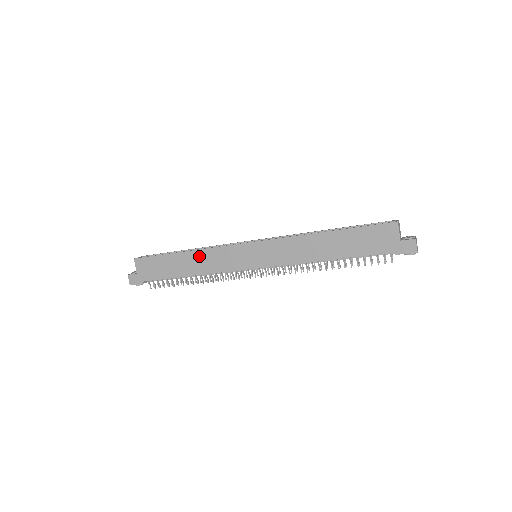
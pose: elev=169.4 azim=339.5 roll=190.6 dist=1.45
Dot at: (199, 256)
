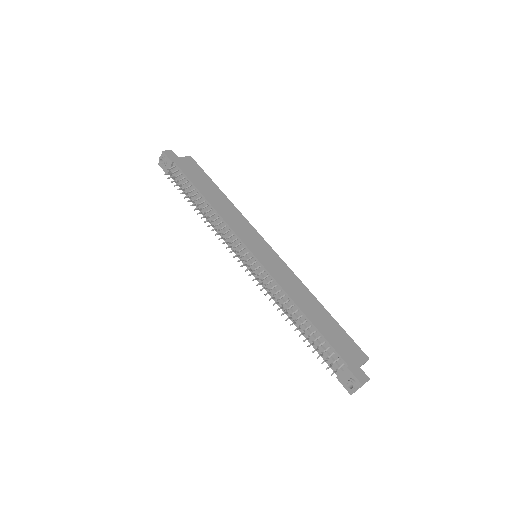
Dot at: (230, 207)
